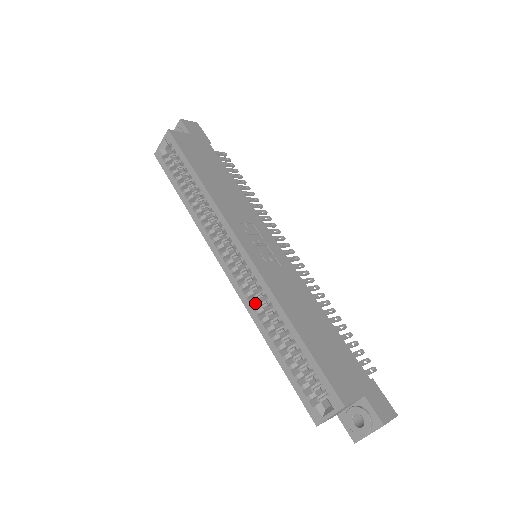
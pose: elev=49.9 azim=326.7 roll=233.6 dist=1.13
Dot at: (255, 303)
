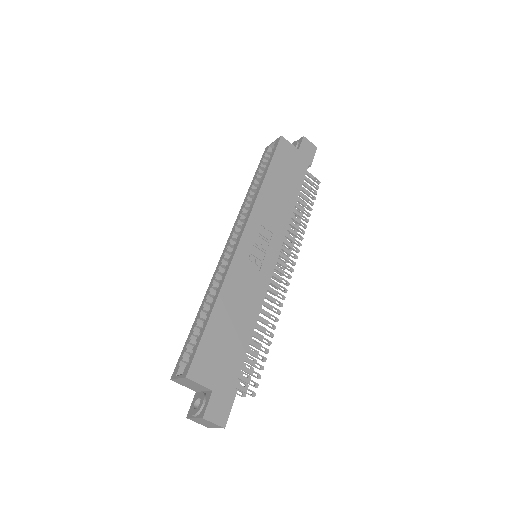
Dot at: (217, 279)
